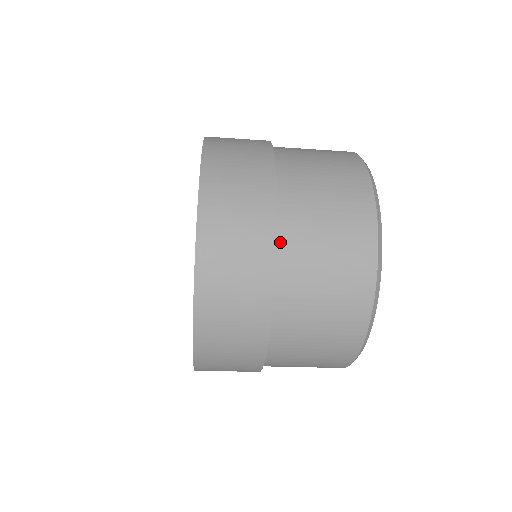
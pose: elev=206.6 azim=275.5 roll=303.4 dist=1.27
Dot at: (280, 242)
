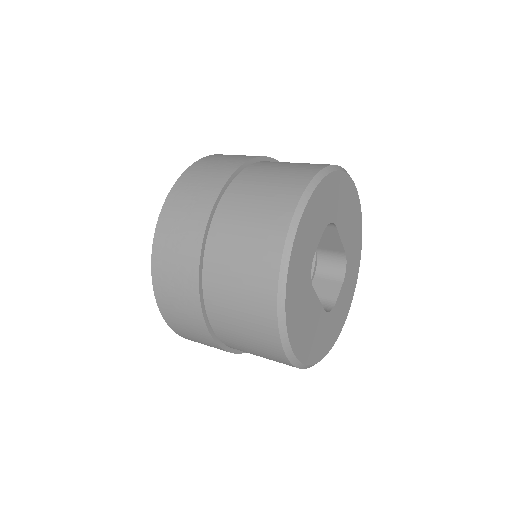
Dot at: (224, 342)
